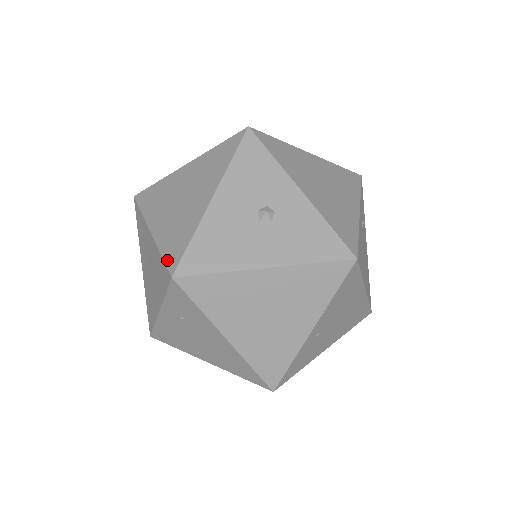
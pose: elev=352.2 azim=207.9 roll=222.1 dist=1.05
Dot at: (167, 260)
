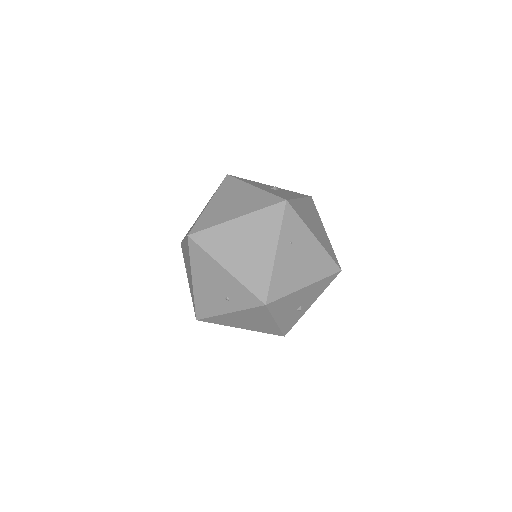
Dot at: (272, 204)
